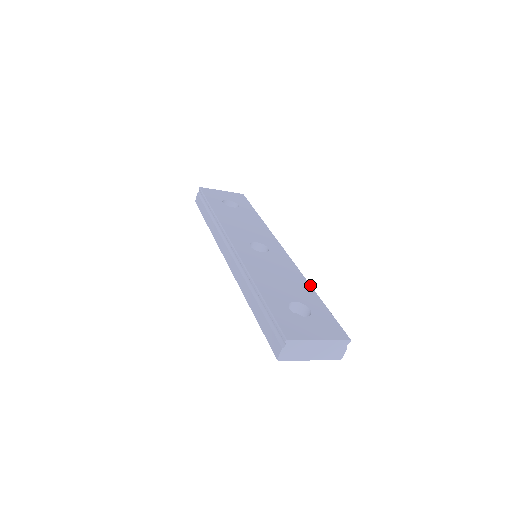
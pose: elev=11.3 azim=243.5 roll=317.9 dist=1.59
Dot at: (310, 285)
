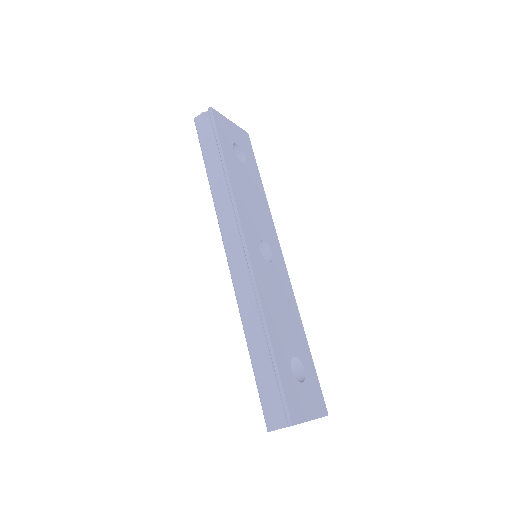
Dot at: occluded
